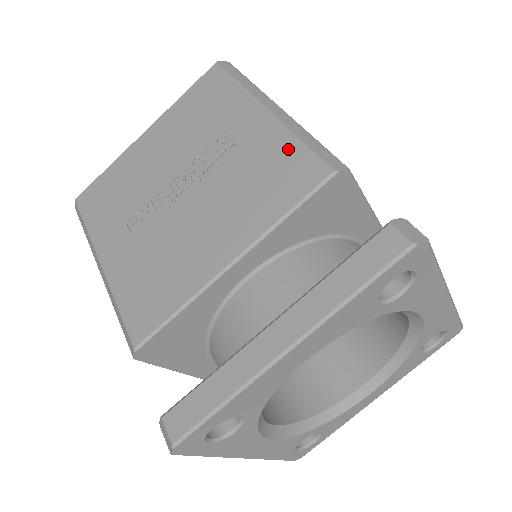
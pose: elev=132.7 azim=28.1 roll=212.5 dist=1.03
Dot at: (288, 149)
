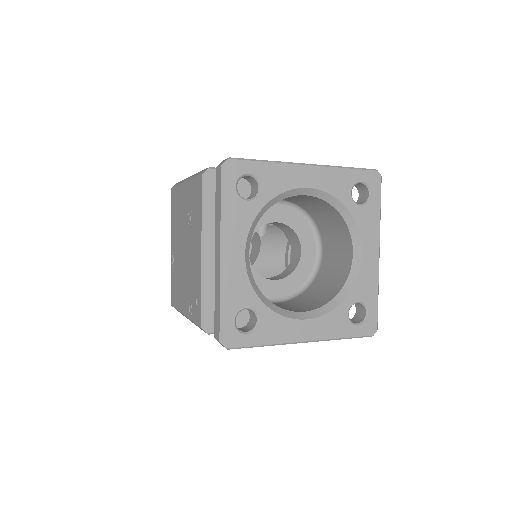
Dot at: occluded
